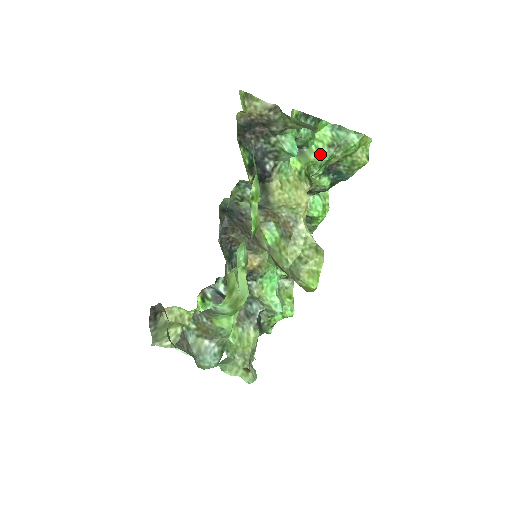
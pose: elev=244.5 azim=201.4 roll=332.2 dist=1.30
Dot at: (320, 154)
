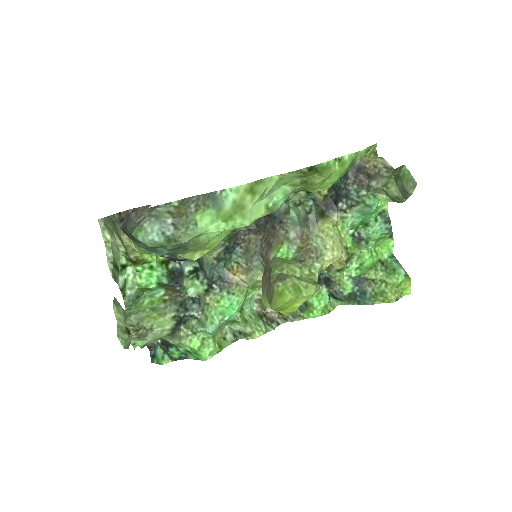
Dot at: (370, 255)
